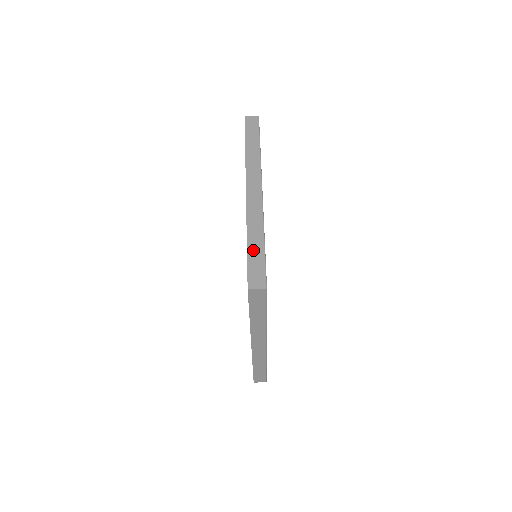
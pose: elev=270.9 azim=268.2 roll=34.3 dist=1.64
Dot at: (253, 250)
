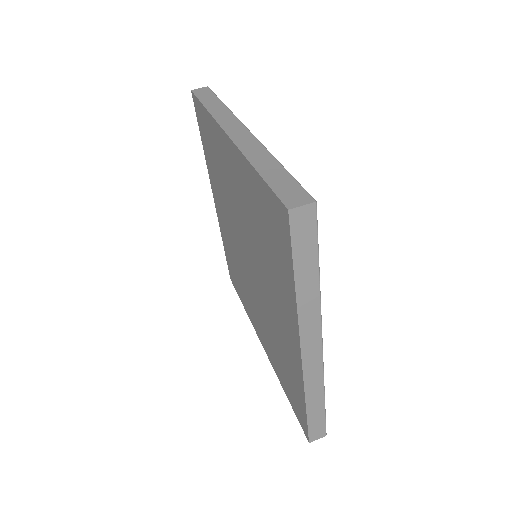
Dot at: (270, 174)
